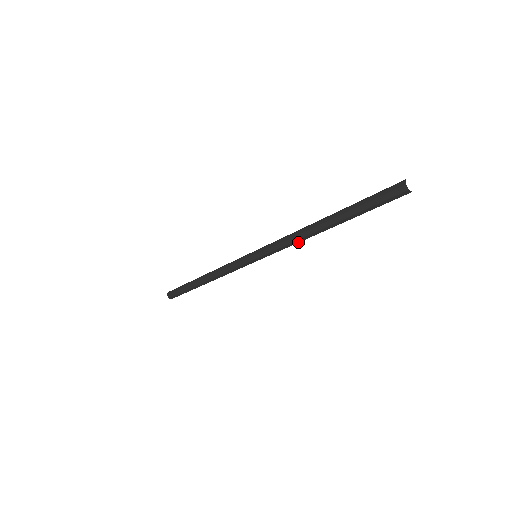
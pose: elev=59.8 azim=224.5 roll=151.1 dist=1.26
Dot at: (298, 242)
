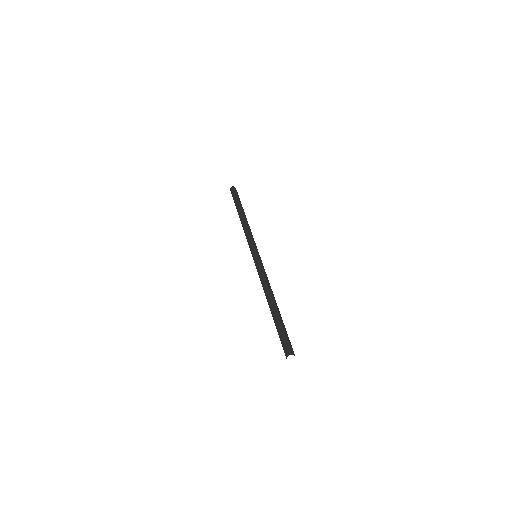
Dot at: occluded
